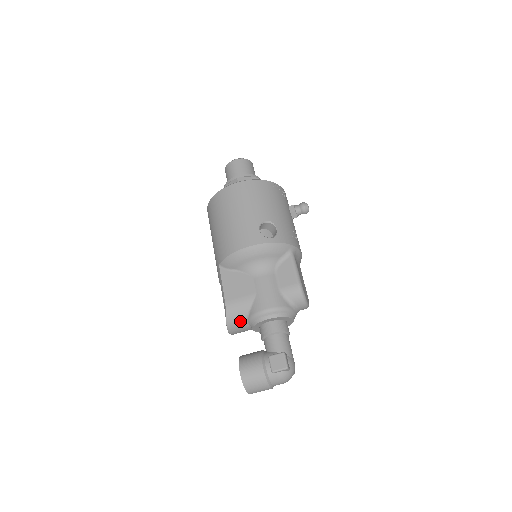
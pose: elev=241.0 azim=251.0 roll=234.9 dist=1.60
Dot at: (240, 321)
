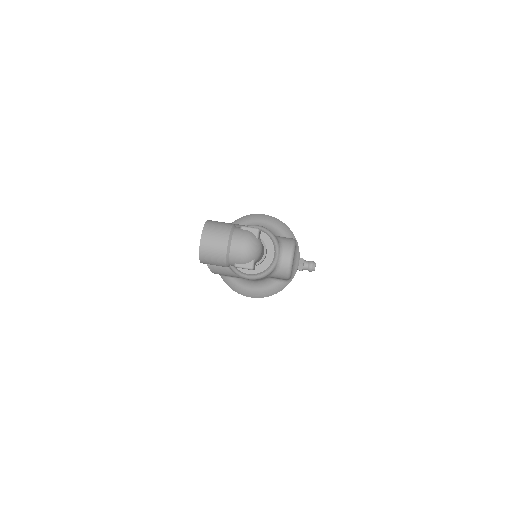
Dot at: occluded
